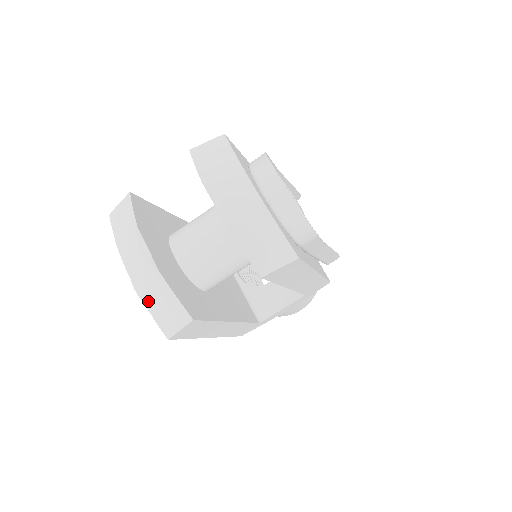
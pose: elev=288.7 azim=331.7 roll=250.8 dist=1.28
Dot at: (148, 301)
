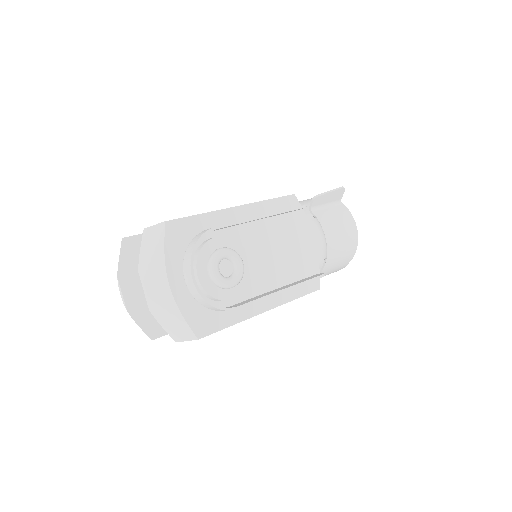
Dot at: occluded
